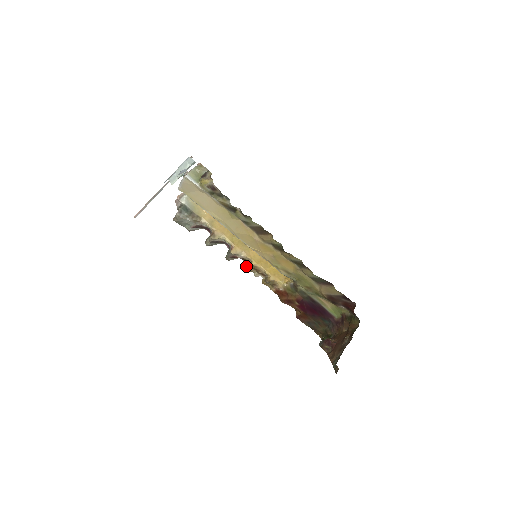
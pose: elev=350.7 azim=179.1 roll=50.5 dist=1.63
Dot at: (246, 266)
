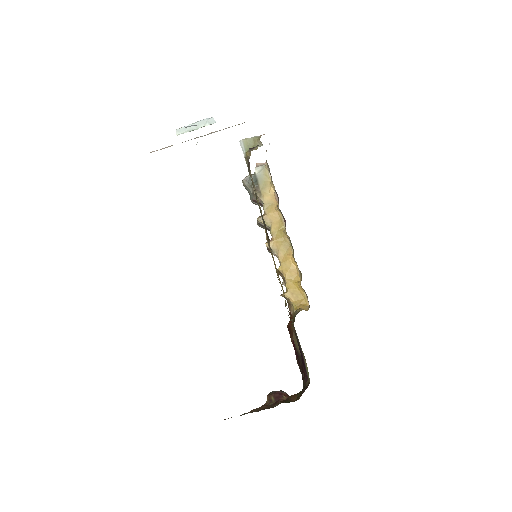
Dot at: occluded
